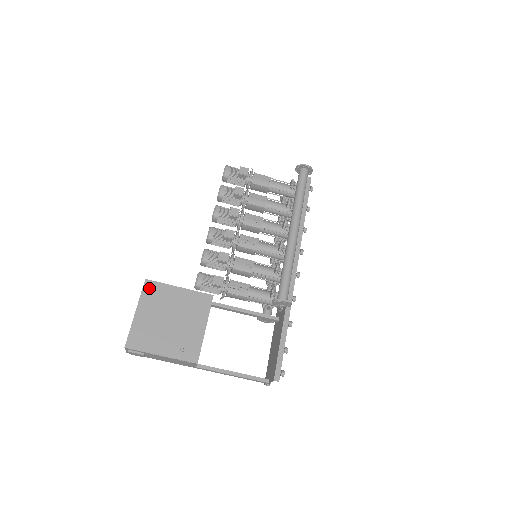
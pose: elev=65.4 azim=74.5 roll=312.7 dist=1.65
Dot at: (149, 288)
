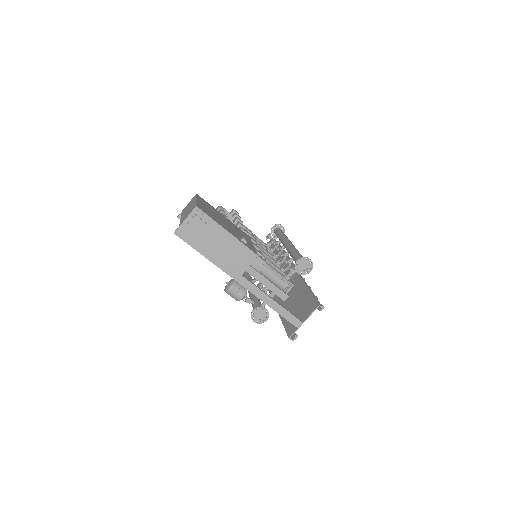
Dot at: (201, 199)
